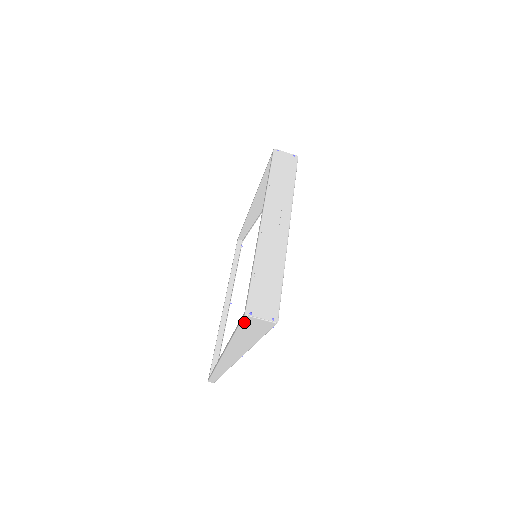
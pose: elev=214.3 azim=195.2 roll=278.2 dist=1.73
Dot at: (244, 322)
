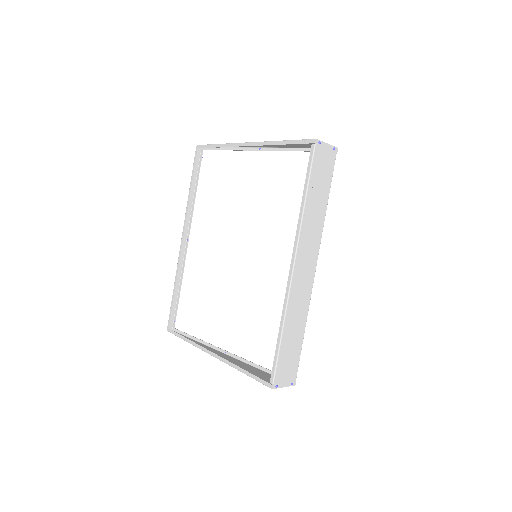
Dot at: (264, 383)
